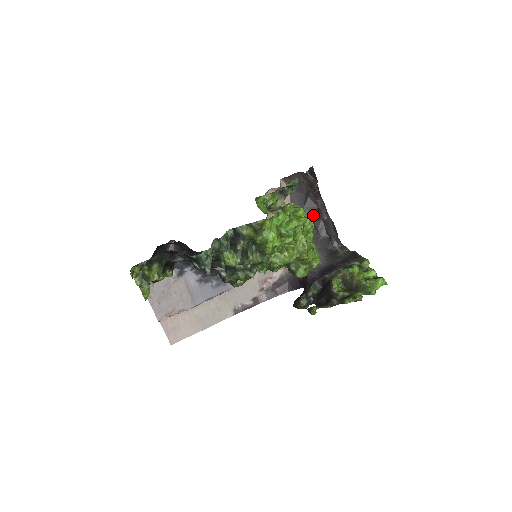
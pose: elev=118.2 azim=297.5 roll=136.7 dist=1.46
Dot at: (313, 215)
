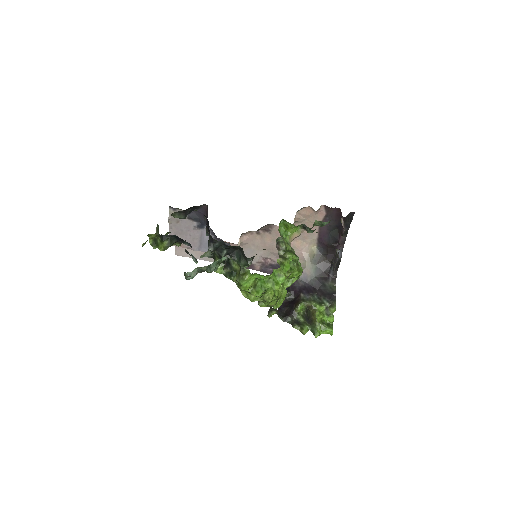
Dot at: (331, 243)
